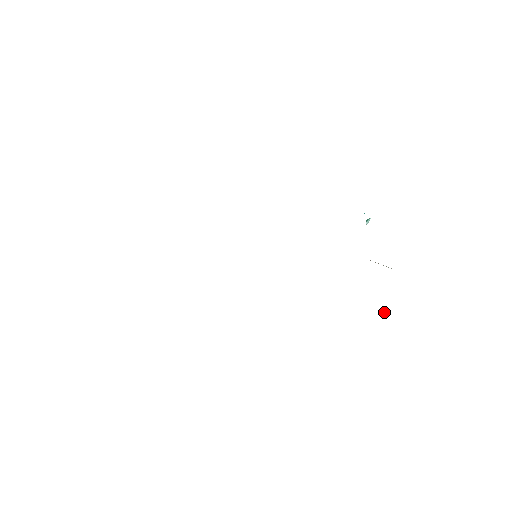
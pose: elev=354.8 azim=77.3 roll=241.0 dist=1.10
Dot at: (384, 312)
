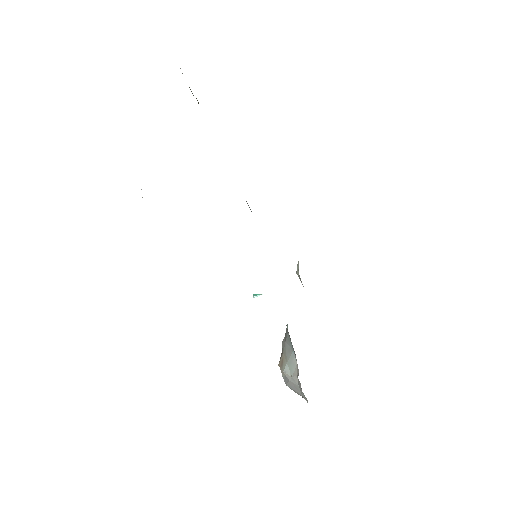
Dot at: (289, 370)
